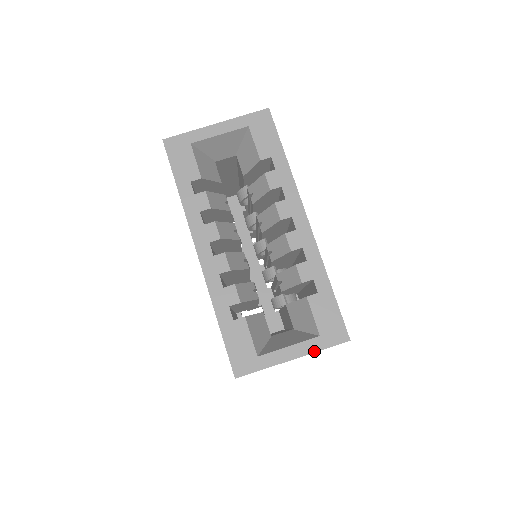
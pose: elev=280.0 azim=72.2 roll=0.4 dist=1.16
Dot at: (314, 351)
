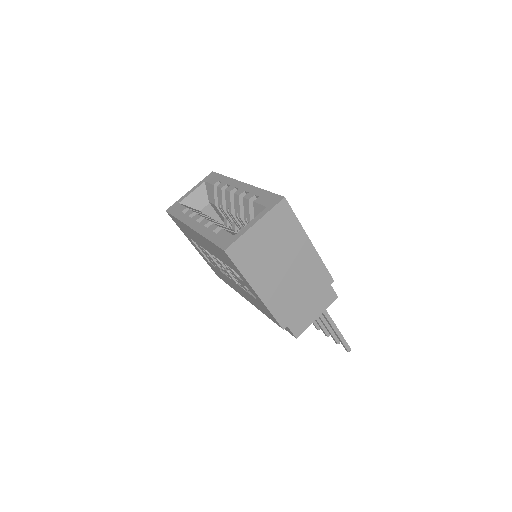
Dot at: (266, 213)
